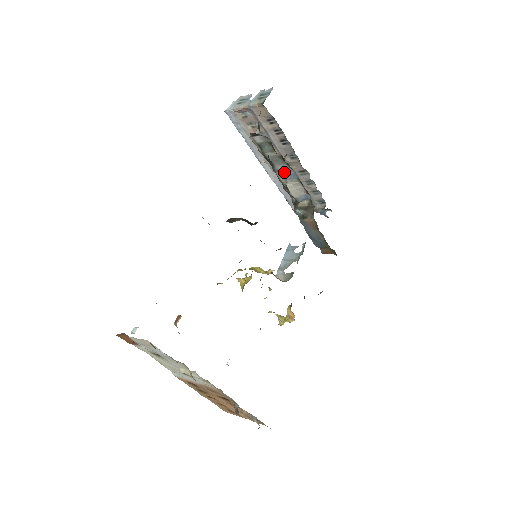
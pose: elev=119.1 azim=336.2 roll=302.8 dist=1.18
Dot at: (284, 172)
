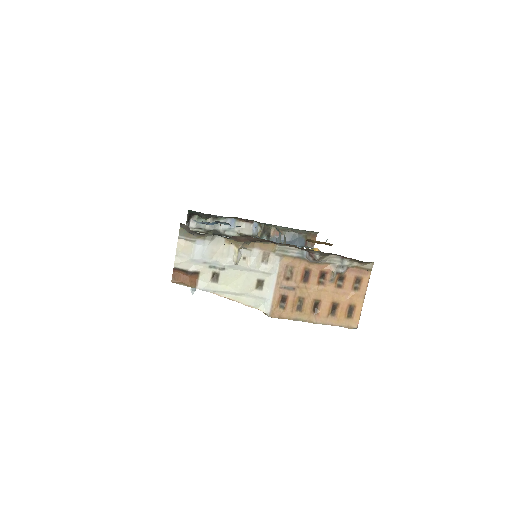
Dot at: (227, 227)
